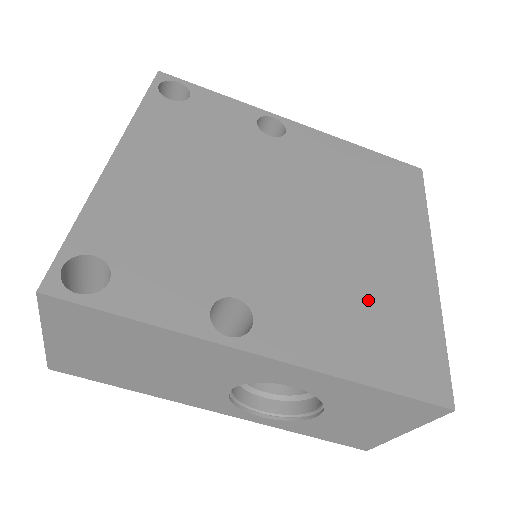
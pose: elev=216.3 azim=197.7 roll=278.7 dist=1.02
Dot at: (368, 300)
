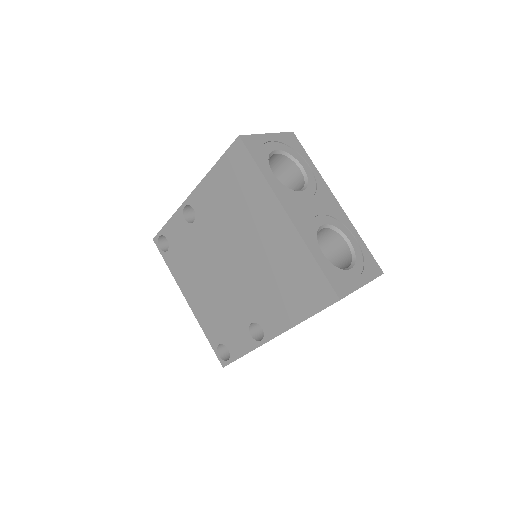
Dot at: (280, 276)
